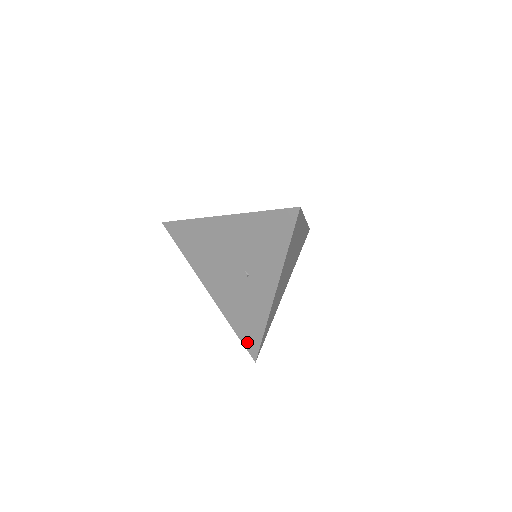
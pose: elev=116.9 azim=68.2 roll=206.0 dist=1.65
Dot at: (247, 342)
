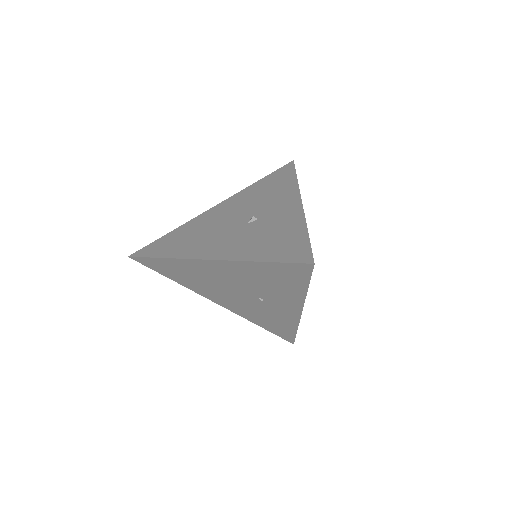
Dot at: (279, 334)
